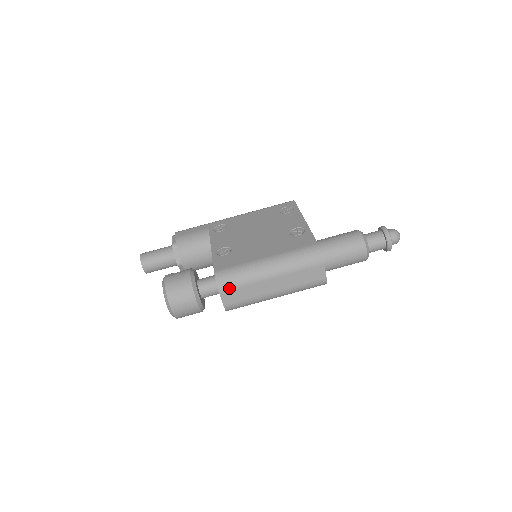
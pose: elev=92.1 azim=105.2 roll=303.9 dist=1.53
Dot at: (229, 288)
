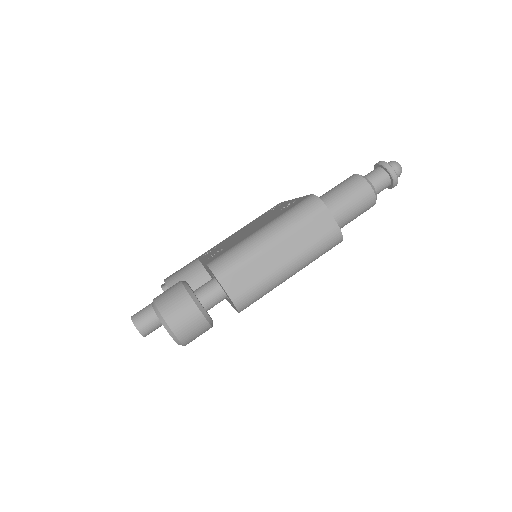
Dot at: (229, 273)
